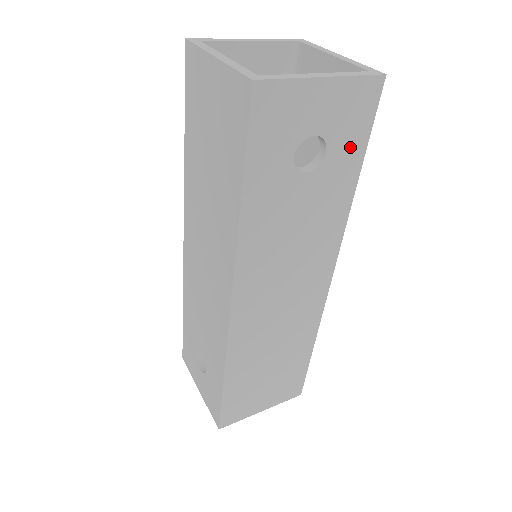
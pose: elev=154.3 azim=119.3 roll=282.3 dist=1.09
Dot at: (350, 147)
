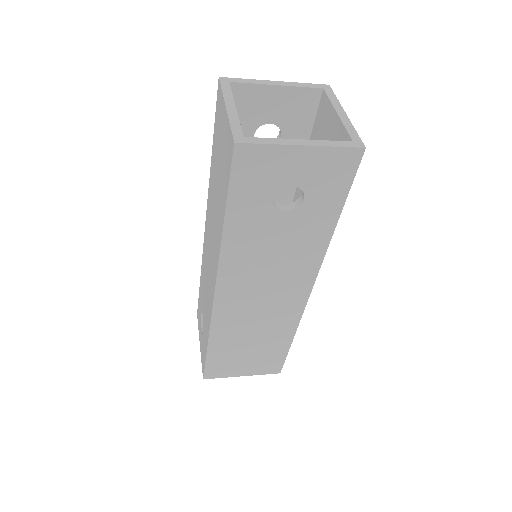
Dot at: (328, 198)
